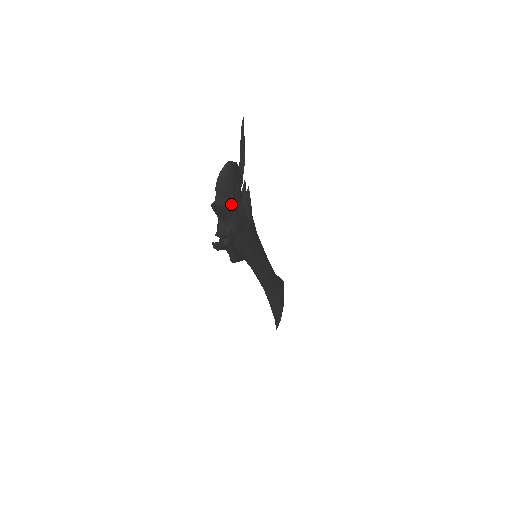
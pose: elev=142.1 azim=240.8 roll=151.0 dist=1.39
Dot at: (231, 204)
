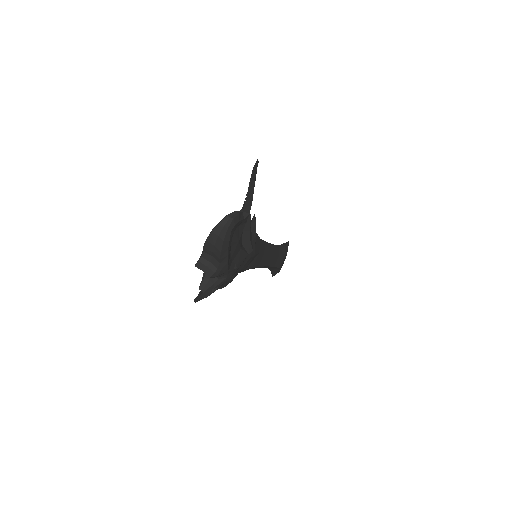
Dot at: (224, 267)
